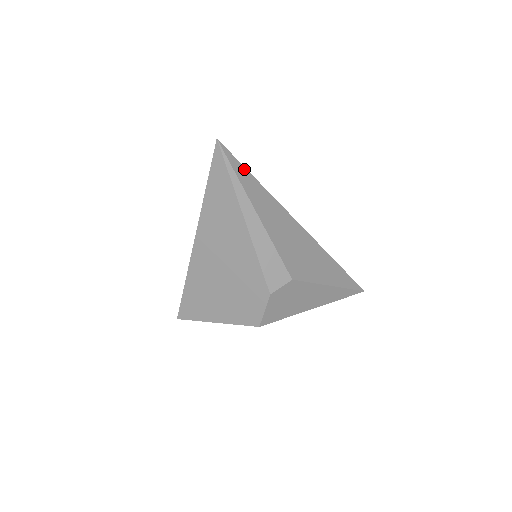
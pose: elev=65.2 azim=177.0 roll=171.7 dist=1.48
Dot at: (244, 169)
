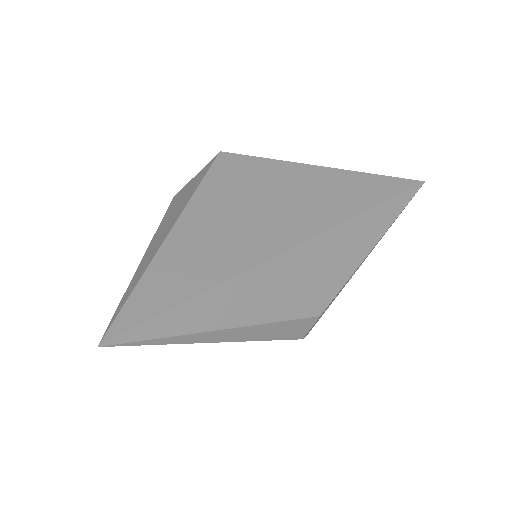
Dot at: (166, 315)
